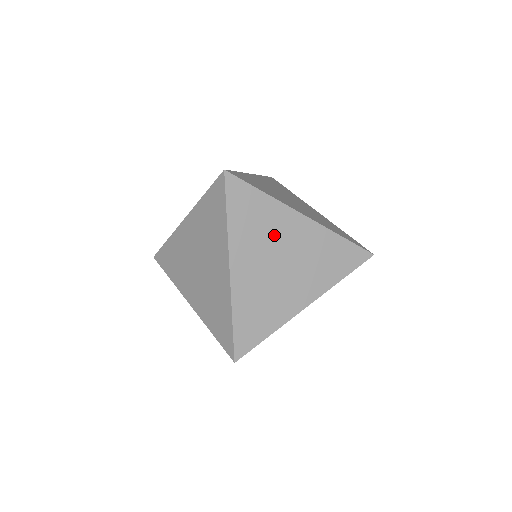
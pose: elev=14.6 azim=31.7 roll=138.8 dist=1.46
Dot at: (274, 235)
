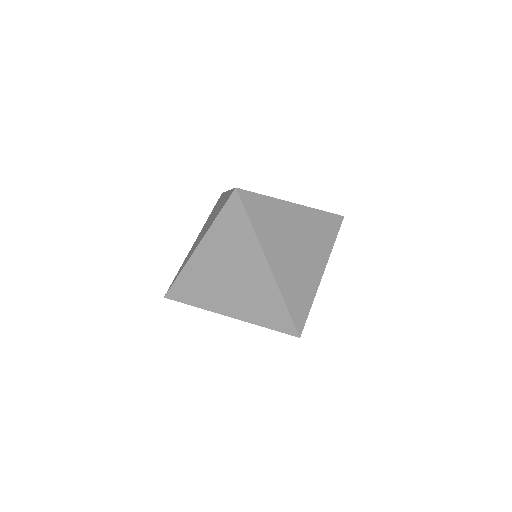
Dot at: (284, 226)
